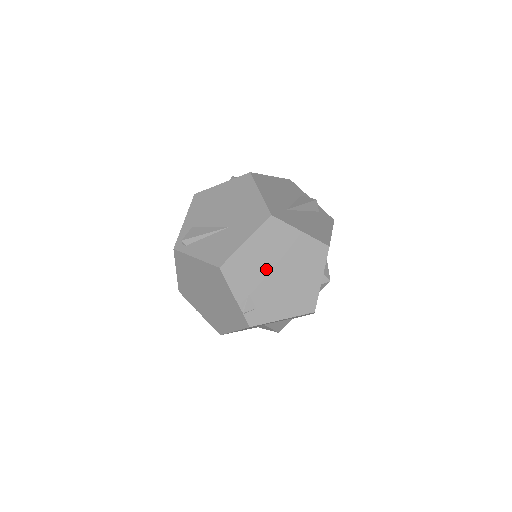
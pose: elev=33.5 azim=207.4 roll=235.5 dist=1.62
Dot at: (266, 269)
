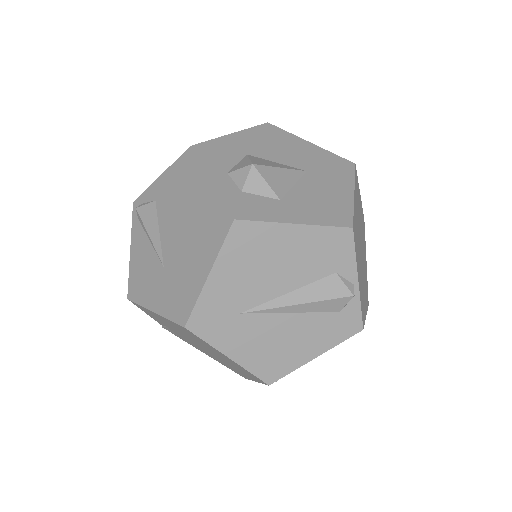
Dot at: (184, 335)
